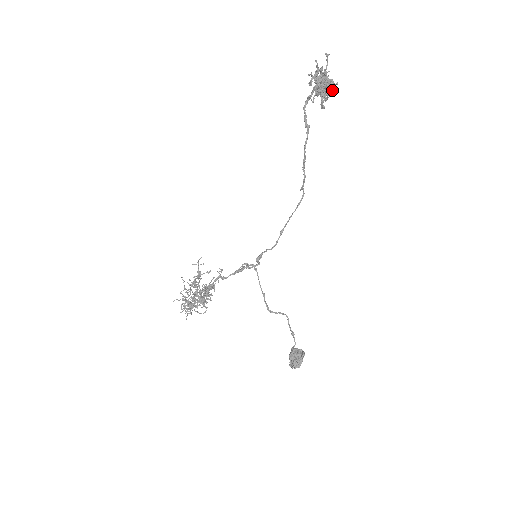
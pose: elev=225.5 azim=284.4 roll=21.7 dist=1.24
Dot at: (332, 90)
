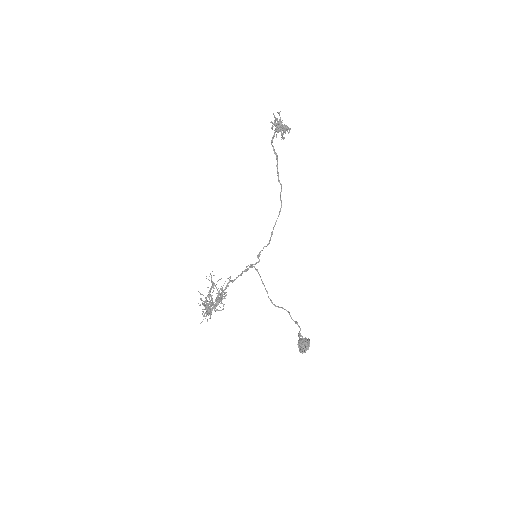
Dot at: (287, 129)
